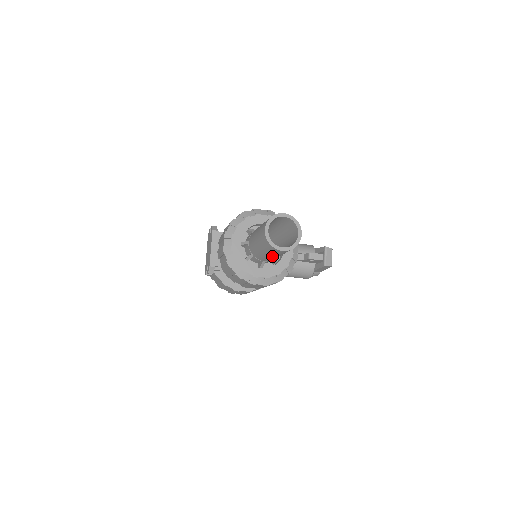
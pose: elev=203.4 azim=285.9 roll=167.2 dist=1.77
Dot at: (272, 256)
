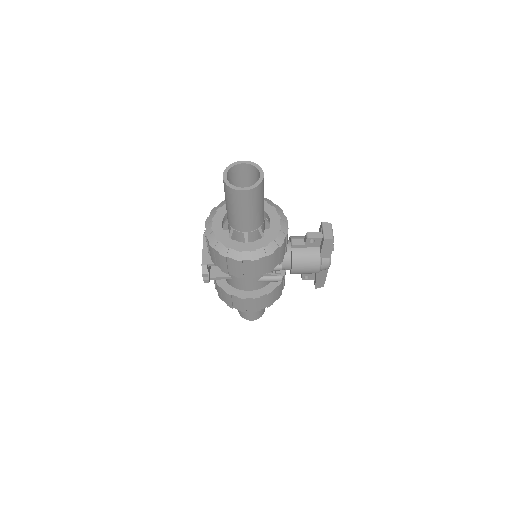
Dot at: (244, 213)
